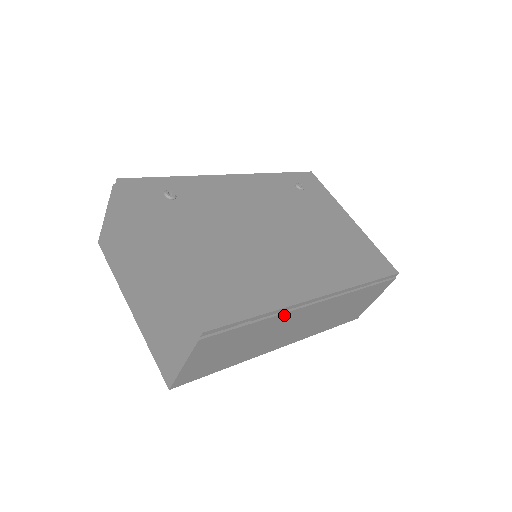
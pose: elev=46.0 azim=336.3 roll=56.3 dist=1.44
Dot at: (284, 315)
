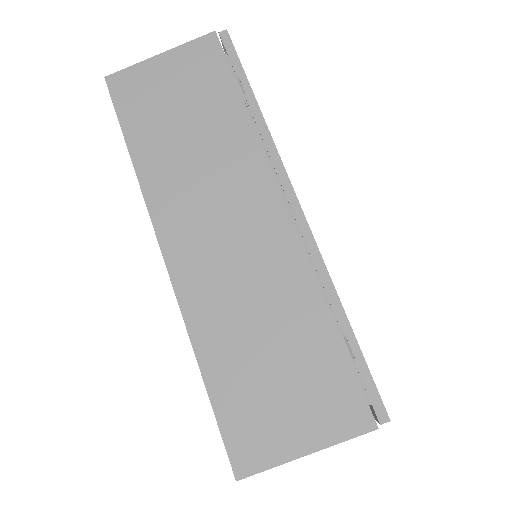
Dot at: (257, 152)
